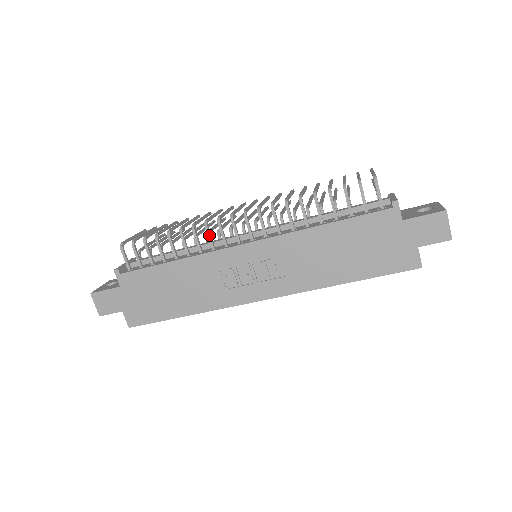
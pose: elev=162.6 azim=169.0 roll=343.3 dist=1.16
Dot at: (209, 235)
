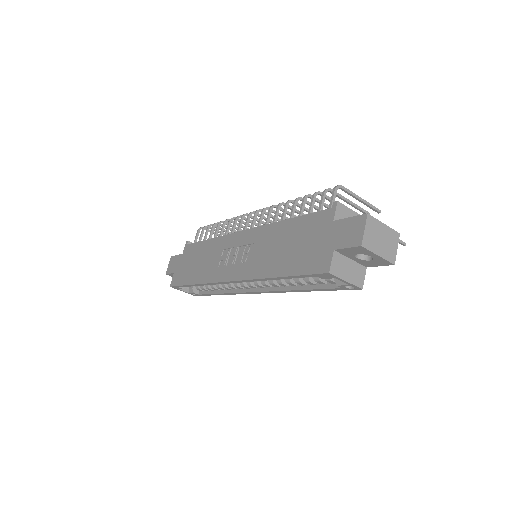
Dot at: (234, 224)
